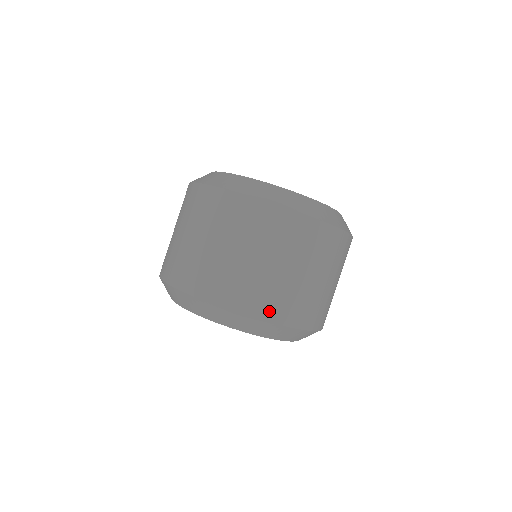
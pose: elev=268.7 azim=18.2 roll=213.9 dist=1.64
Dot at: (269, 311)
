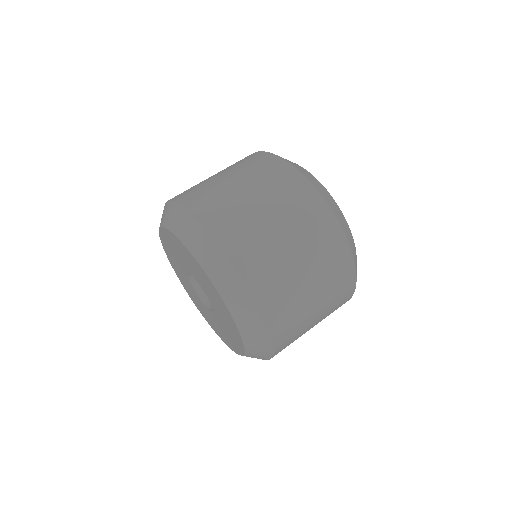
Dot at: (280, 337)
